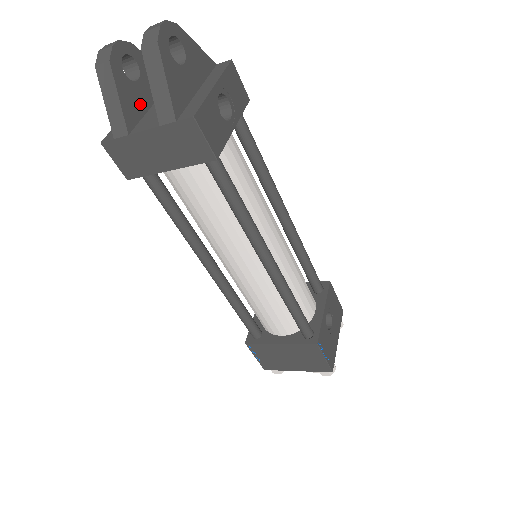
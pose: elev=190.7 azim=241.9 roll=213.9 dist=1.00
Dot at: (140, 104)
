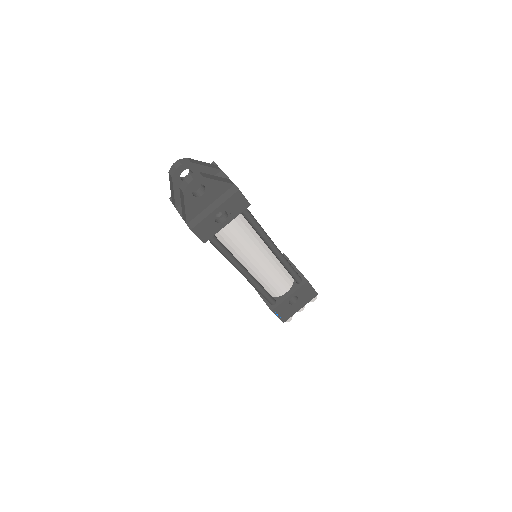
Dot at: occluded
